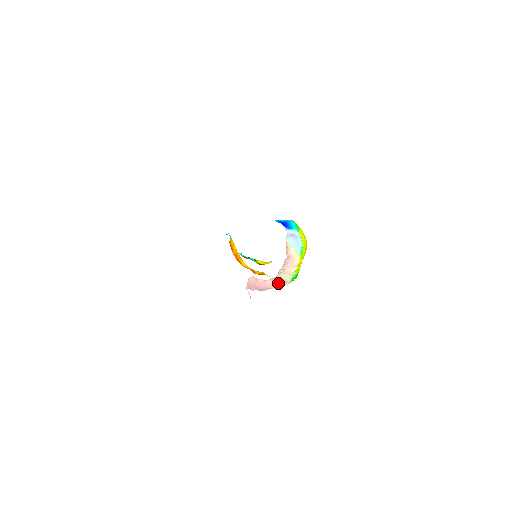
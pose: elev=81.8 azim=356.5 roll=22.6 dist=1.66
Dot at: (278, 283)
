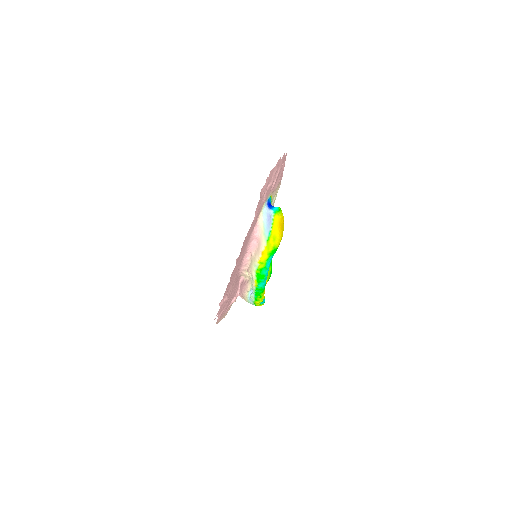
Dot at: (250, 282)
